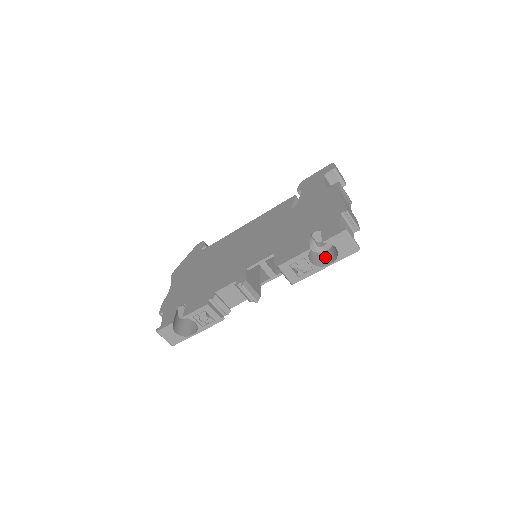
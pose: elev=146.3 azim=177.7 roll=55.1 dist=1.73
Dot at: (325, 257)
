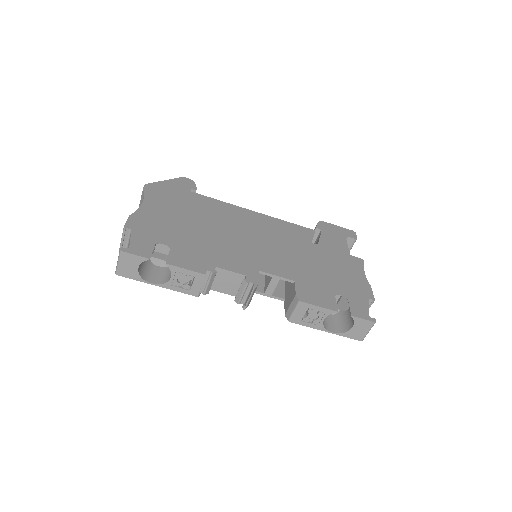
Dot at: (328, 320)
